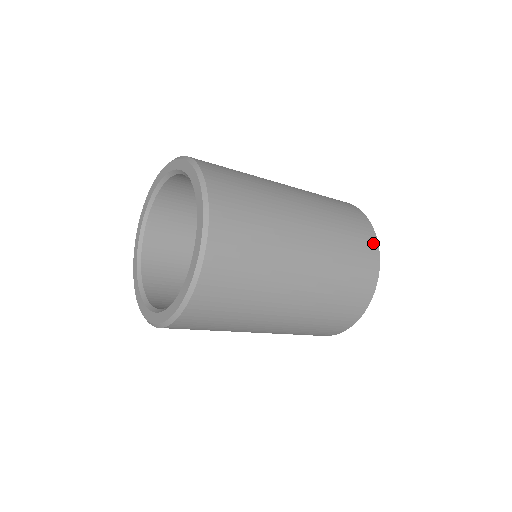
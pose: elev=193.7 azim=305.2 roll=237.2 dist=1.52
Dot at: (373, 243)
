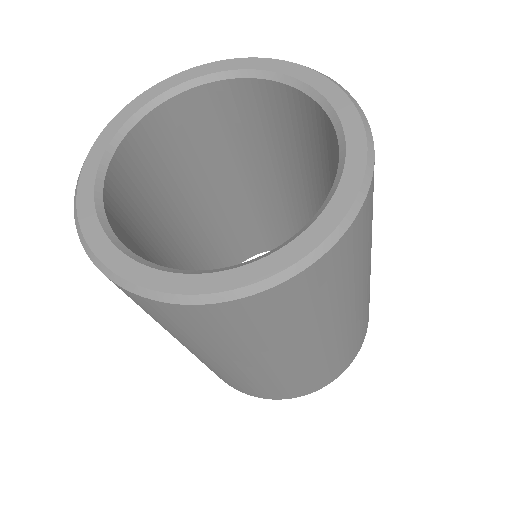
Dot at: occluded
